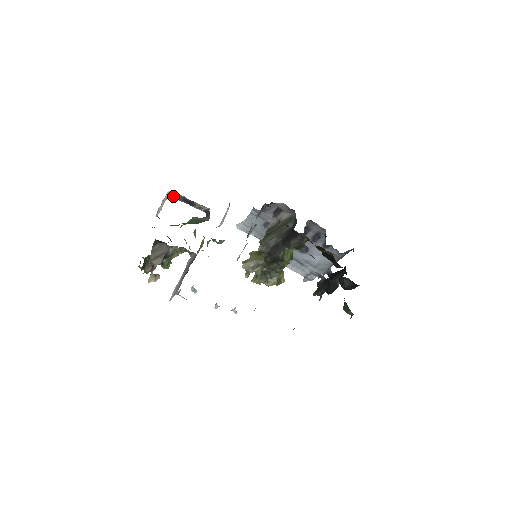
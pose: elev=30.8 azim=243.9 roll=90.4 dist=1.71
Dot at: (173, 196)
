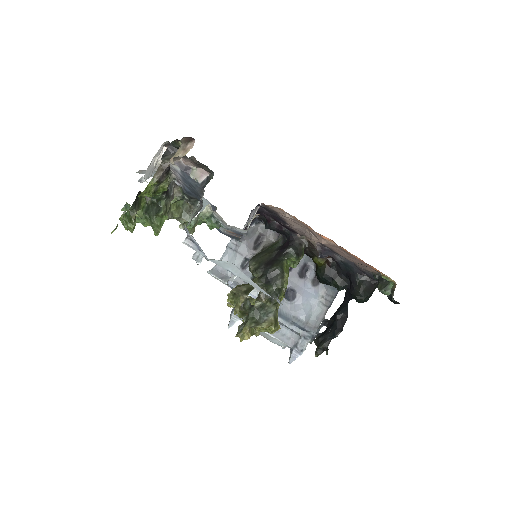
Dot at: occluded
